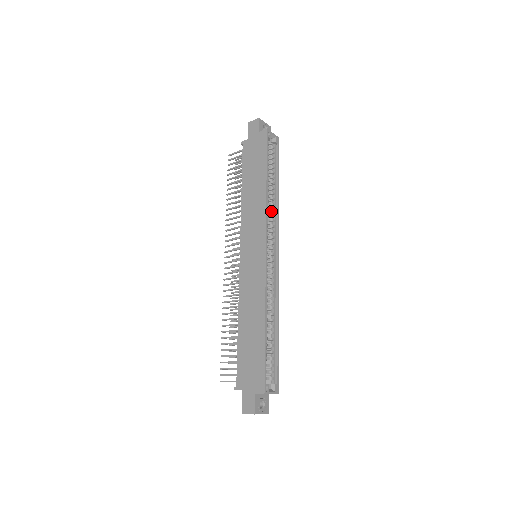
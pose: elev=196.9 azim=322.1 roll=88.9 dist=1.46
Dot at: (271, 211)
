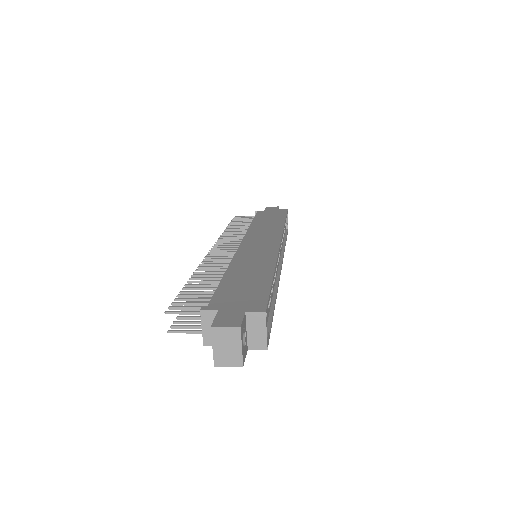
Dot at: occluded
